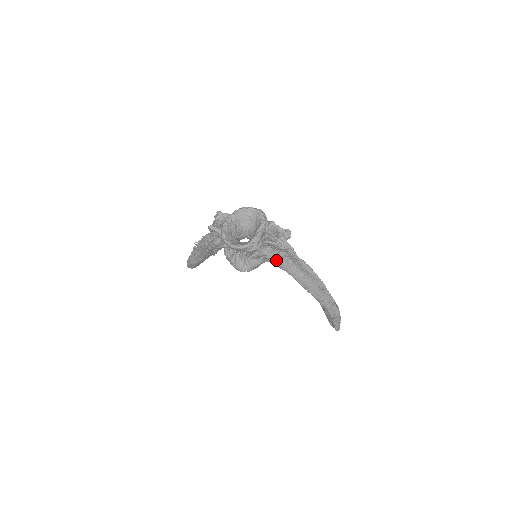
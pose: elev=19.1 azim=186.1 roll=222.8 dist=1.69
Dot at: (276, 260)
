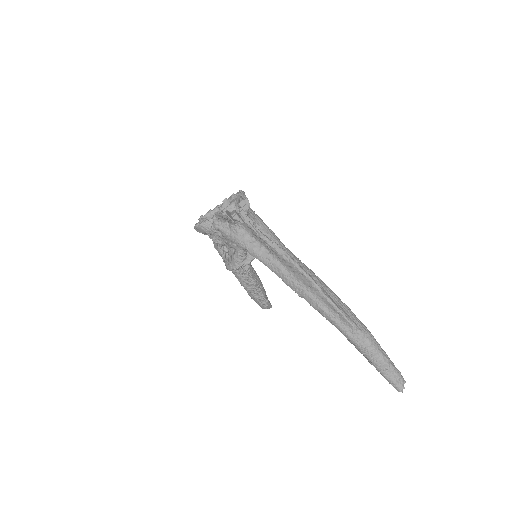
Dot at: (240, 242)
